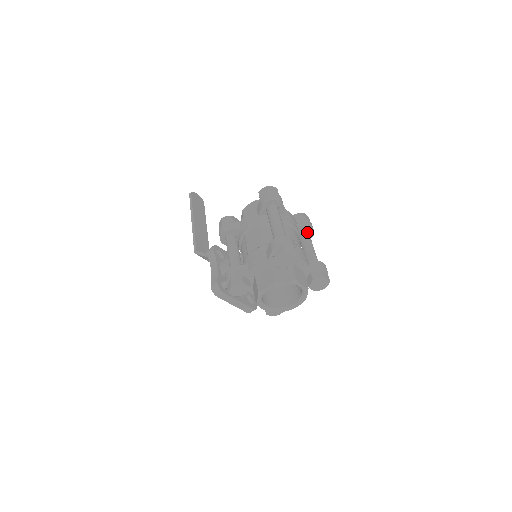
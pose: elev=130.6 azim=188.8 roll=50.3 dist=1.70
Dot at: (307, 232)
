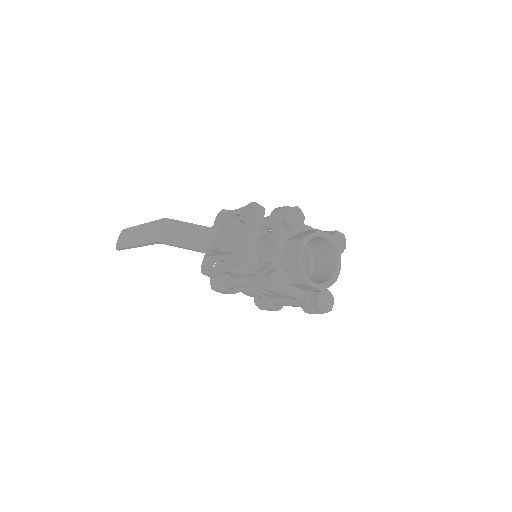
Dot at: occluded
